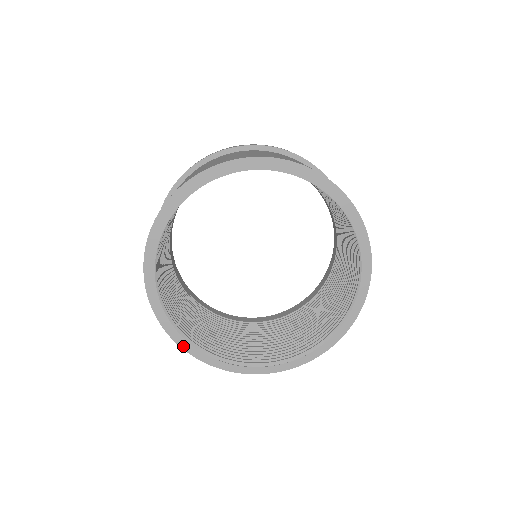
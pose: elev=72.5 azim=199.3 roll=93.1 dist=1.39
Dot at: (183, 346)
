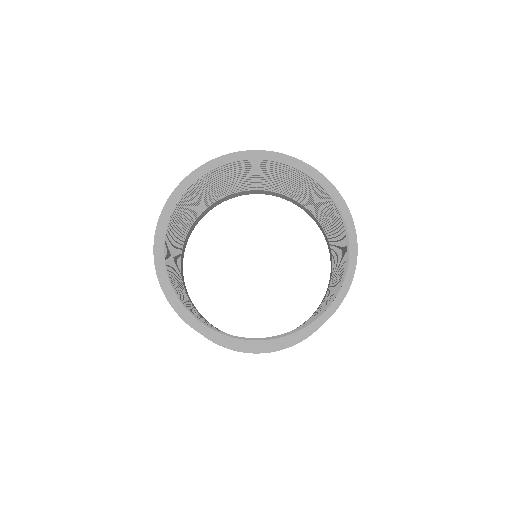
Dot at: (247, 347)
